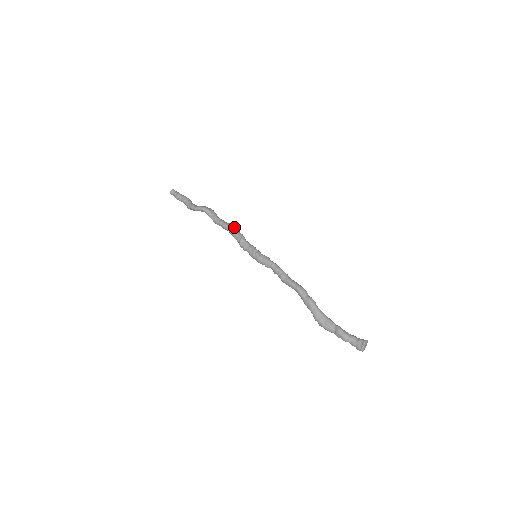
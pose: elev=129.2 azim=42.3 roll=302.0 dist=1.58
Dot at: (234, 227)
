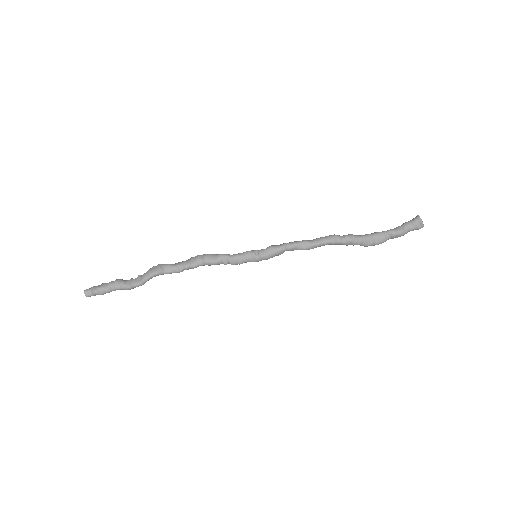
Dot at: (205, 257)
